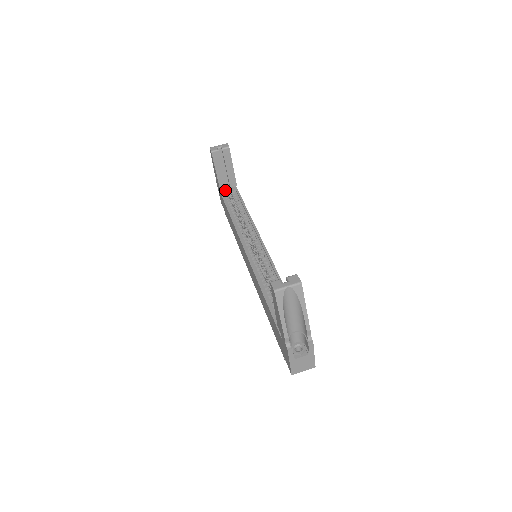
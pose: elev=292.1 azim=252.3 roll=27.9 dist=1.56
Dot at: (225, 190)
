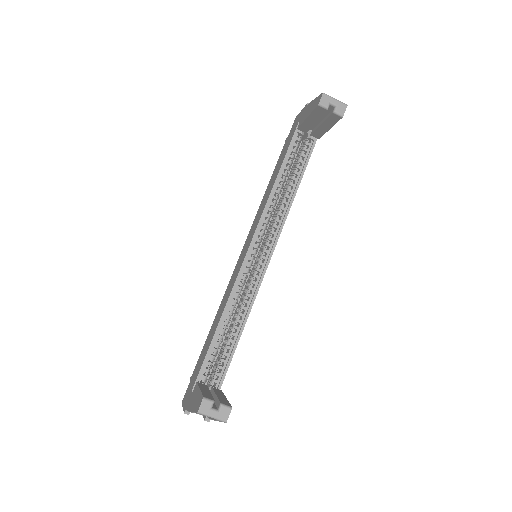
Dot at: occluded
